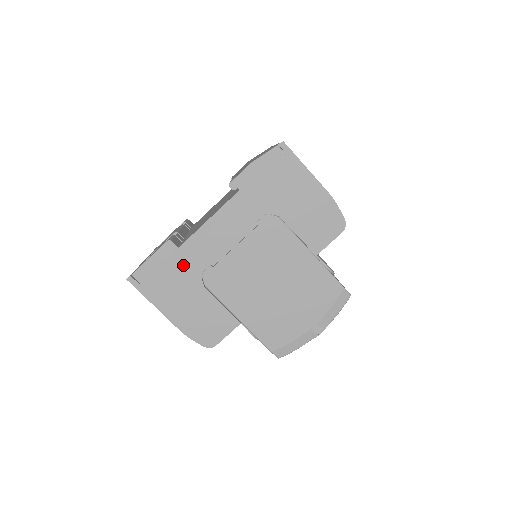
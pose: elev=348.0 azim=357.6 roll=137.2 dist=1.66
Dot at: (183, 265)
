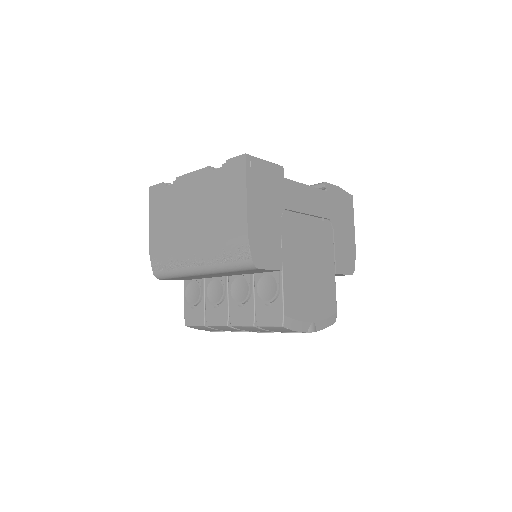
Dot at: (280, 191)
